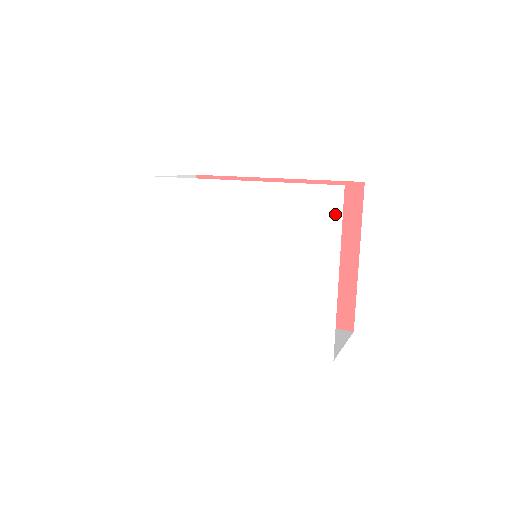
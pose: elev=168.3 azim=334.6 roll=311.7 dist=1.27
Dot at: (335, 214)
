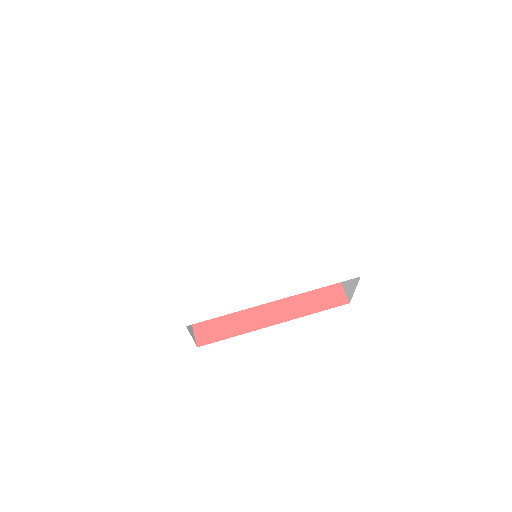
Dot at: (314, 184)
